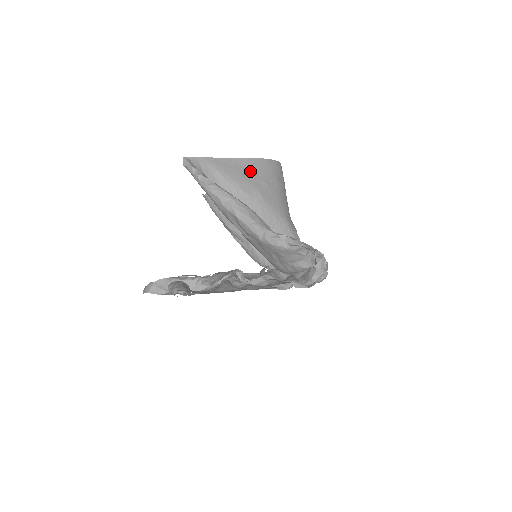
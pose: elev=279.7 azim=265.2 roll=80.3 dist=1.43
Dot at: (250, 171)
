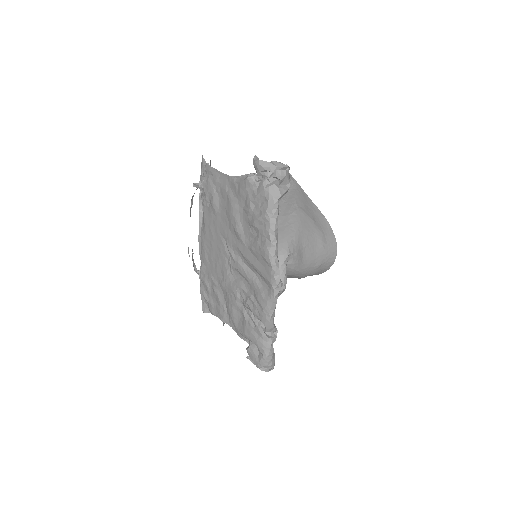
Dot at: (313, 210)
